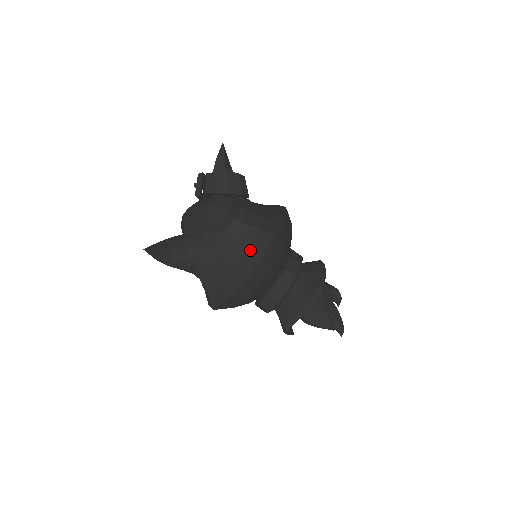
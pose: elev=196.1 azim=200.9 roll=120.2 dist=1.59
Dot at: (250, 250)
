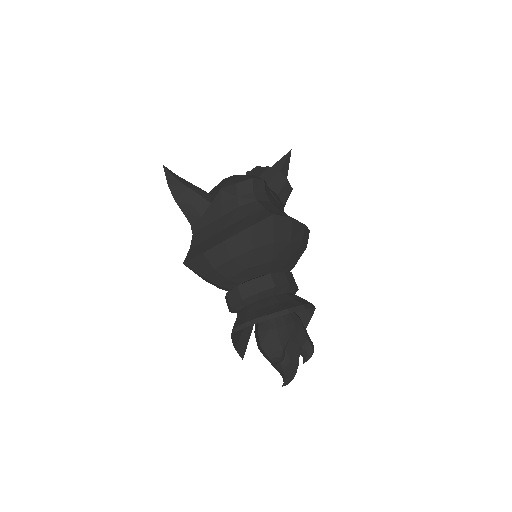
Dot at: (245, 220)
